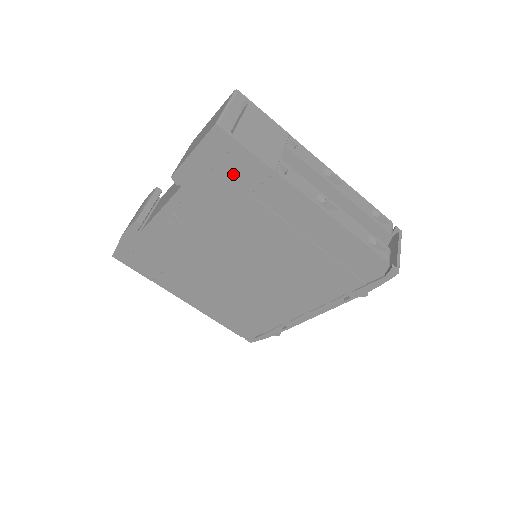
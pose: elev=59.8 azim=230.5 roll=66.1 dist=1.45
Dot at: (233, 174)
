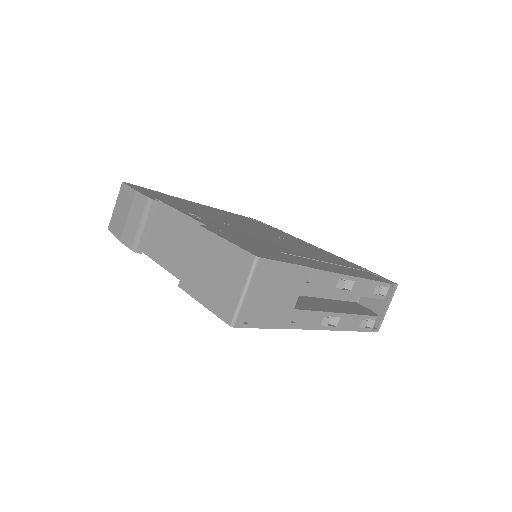
Dot at: occluded
